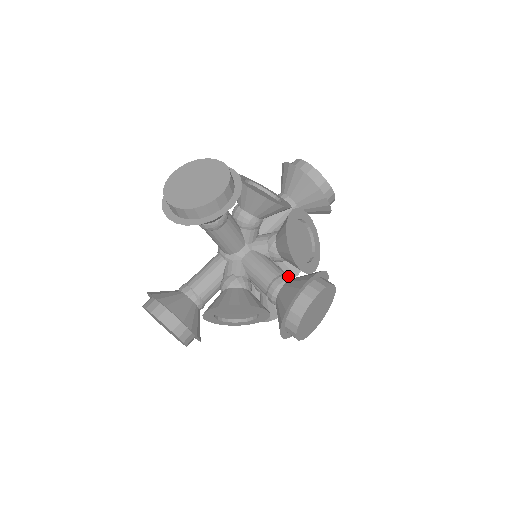
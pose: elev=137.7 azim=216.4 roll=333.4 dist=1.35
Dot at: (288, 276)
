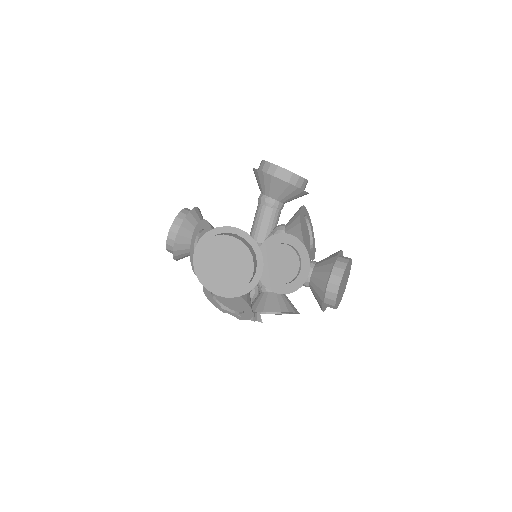
Dot at: occluded
